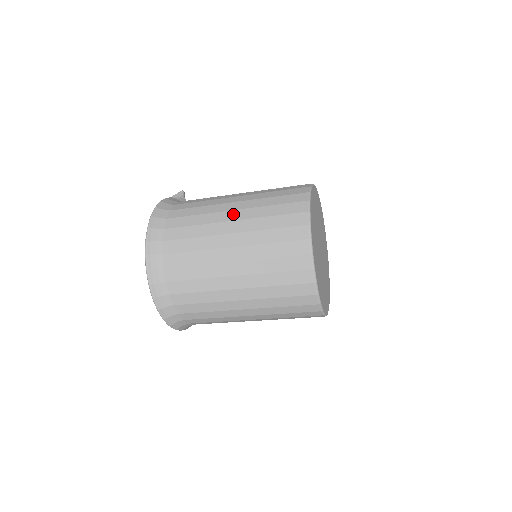
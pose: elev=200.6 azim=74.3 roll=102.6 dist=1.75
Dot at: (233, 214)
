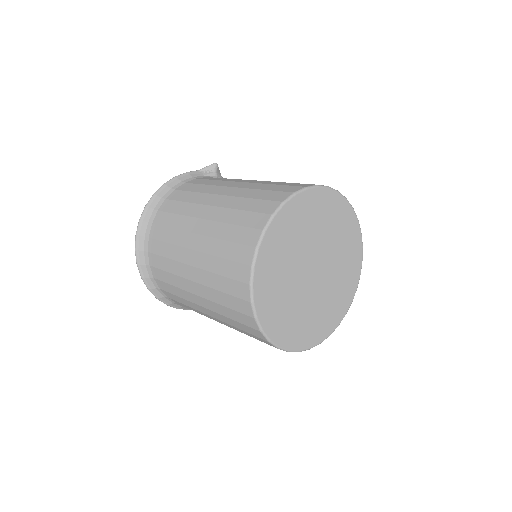
Dot at: (207, 210)
